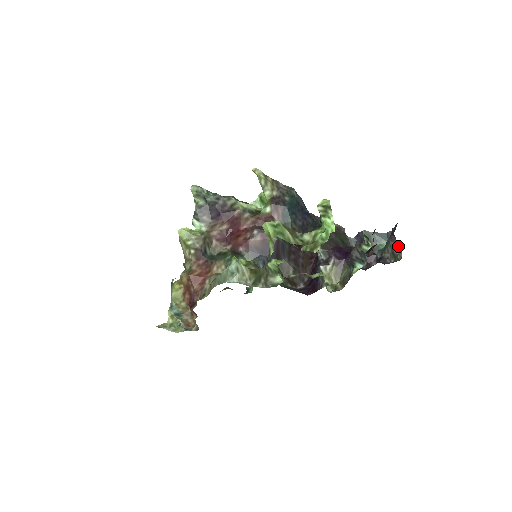
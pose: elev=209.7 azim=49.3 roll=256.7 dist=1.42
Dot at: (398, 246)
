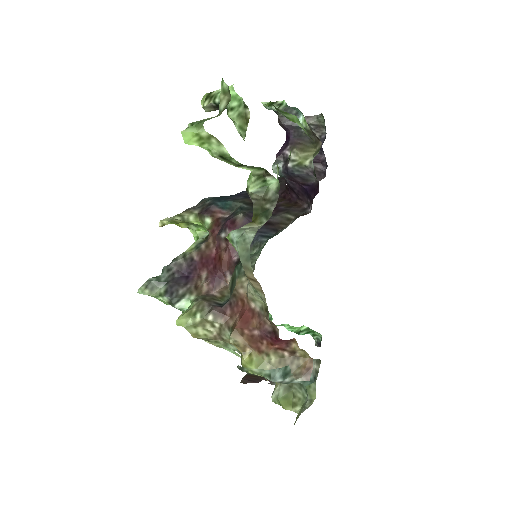
Dot at: (308, 117)
